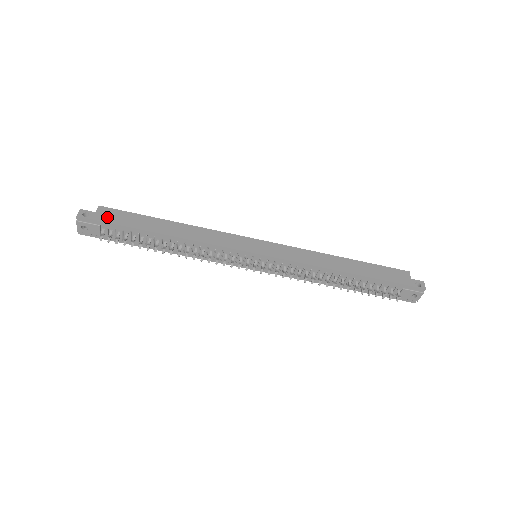
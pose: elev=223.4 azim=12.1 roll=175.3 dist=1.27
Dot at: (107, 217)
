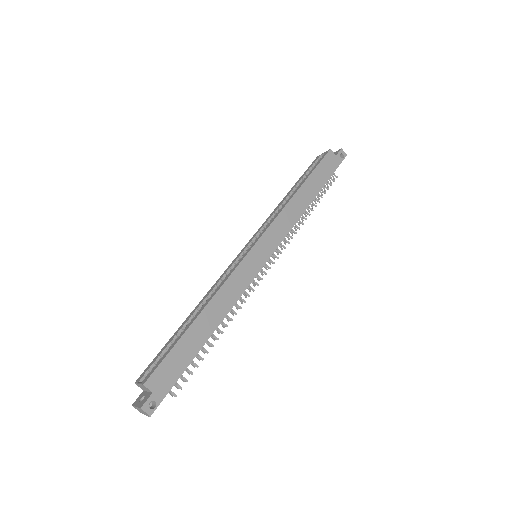
Dot at: (166, 383)
